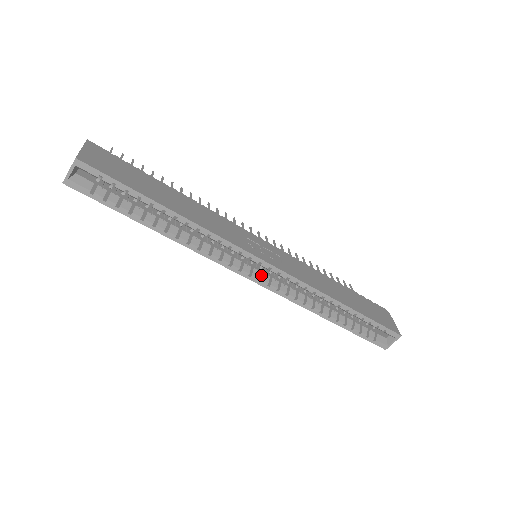
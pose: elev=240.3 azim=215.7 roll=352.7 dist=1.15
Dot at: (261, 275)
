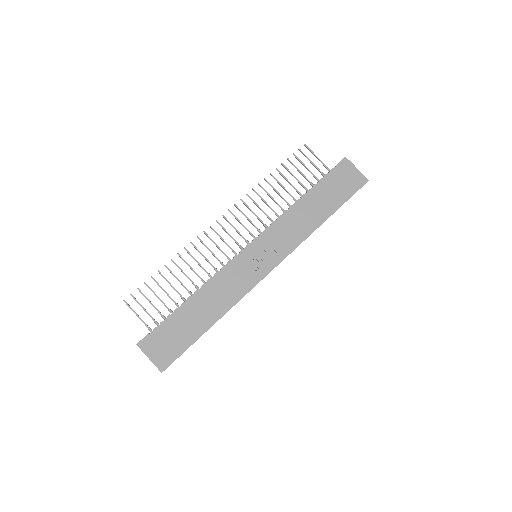
Dot at: occluded
